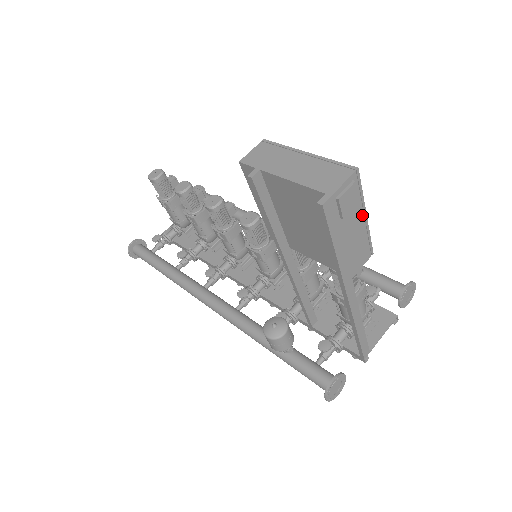
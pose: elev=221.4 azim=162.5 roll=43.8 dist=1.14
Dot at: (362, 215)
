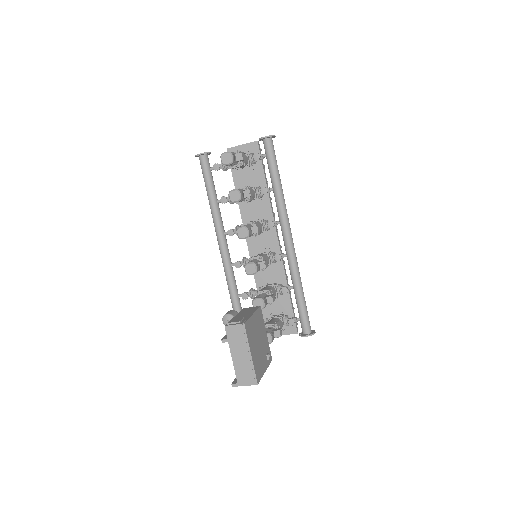
Dot at: occluded
